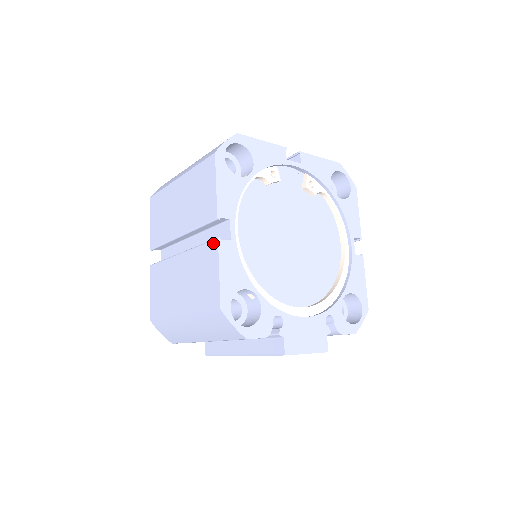
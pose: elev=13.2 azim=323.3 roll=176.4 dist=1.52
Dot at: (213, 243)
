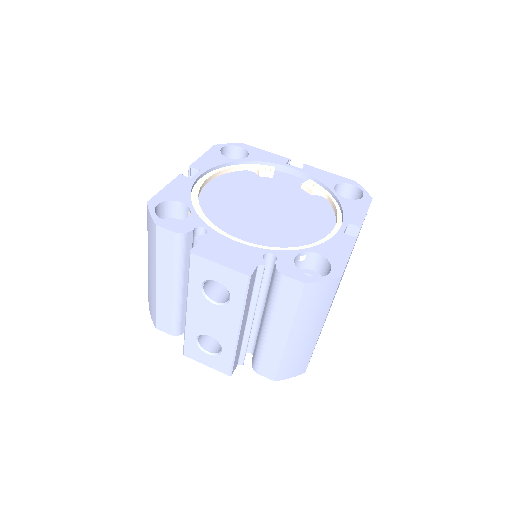
Dot at: occluded
